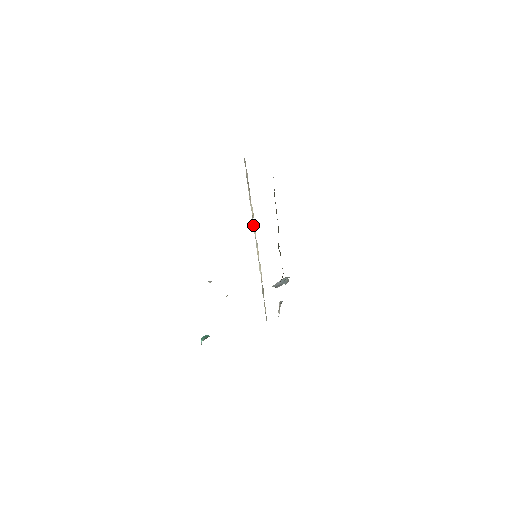
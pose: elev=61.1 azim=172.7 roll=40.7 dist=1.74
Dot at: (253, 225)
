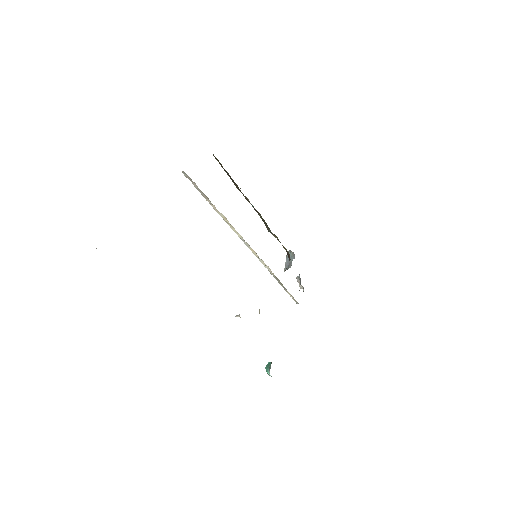
Dot at: occluded
